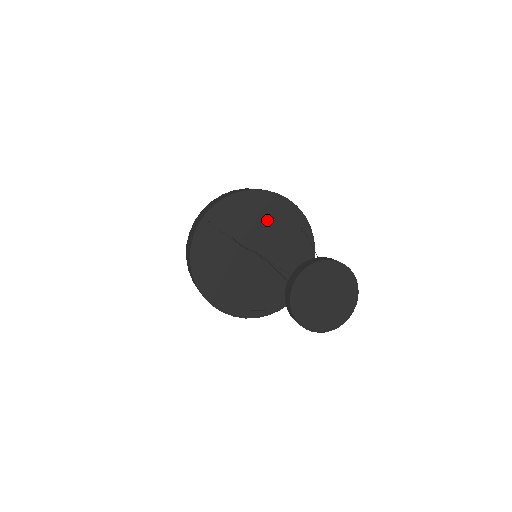
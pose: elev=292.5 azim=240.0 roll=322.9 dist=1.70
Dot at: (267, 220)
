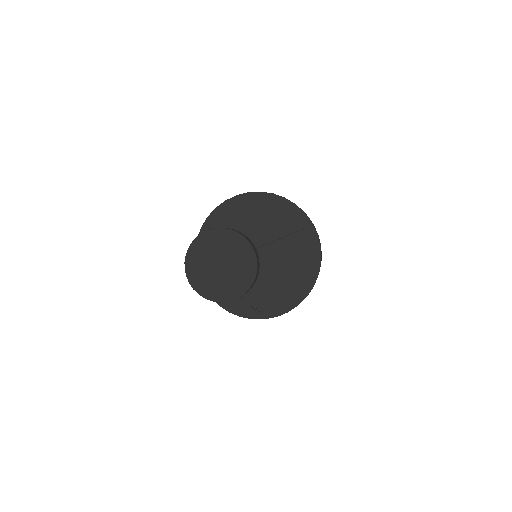
Dot at: (265, 220)
